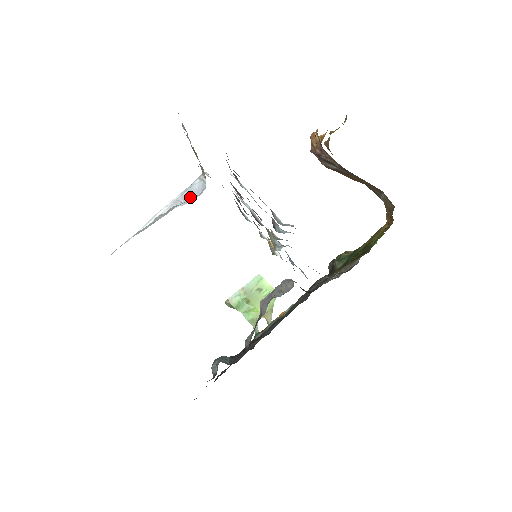
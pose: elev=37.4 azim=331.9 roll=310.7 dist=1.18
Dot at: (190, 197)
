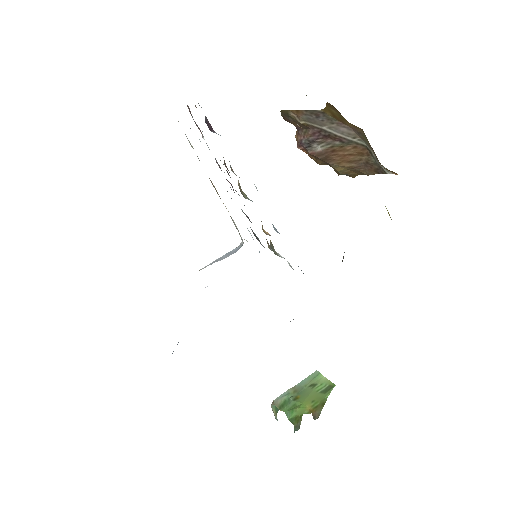
Dot at: (227, 256)
